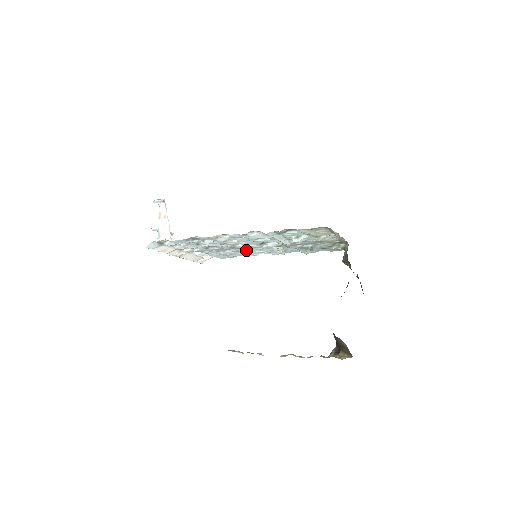
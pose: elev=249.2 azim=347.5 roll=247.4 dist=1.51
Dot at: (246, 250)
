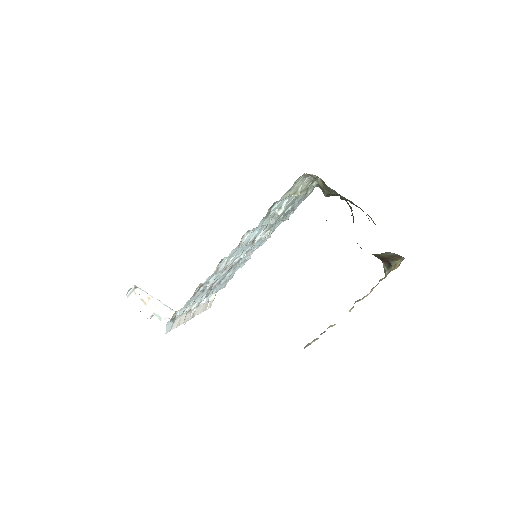
Dot at: (241, 260)
